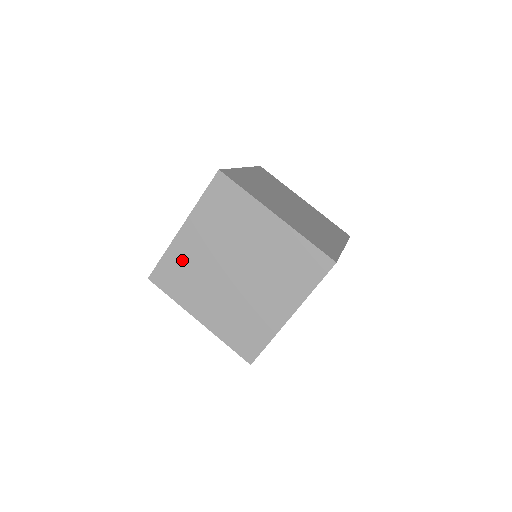
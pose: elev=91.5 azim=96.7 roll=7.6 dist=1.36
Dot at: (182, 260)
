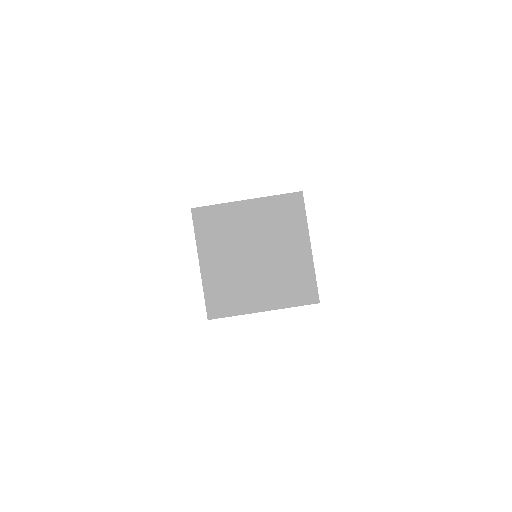
Dot at: (227, 219)
